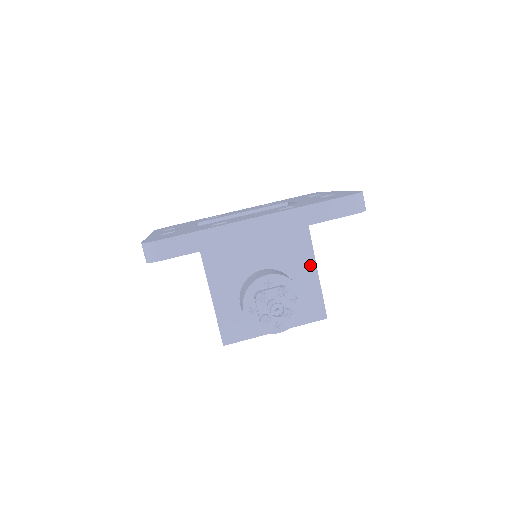
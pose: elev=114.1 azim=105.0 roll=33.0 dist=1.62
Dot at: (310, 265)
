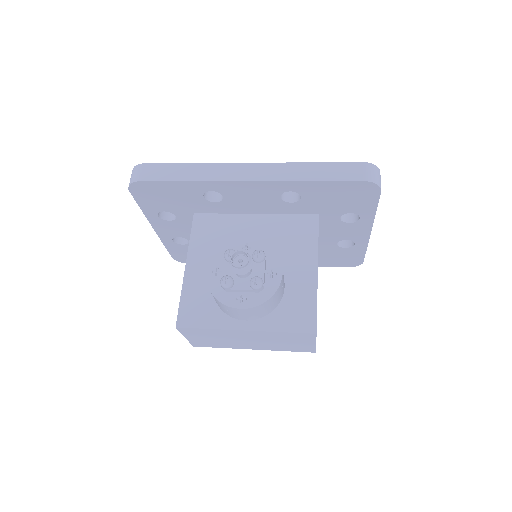
Dot at: (310, 263)
